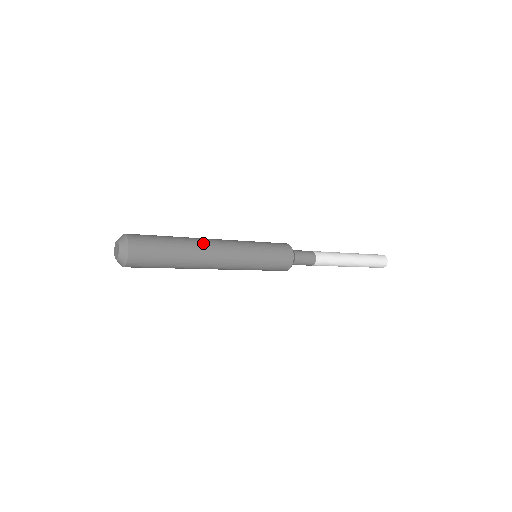
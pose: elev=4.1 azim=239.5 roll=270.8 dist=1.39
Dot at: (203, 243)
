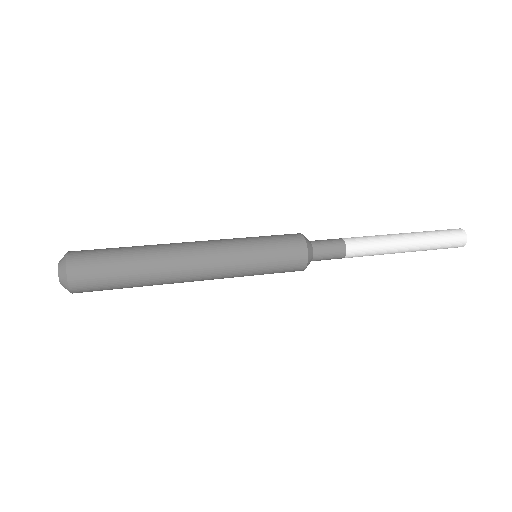
Dot at: (171, 252)
